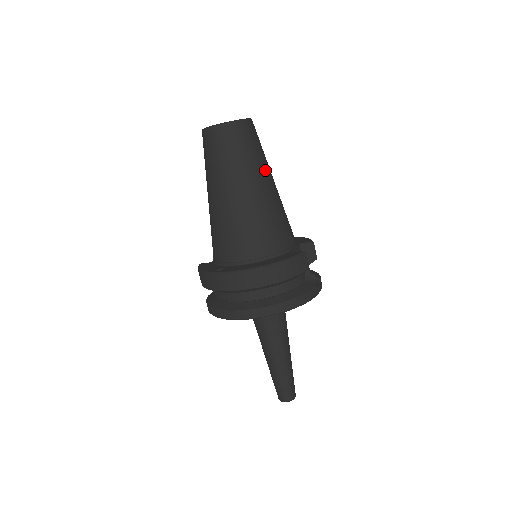
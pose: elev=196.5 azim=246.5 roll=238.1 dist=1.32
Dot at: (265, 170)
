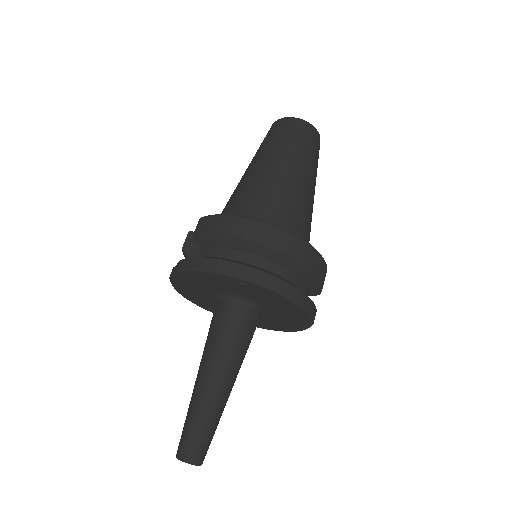
Dot at: occluded
